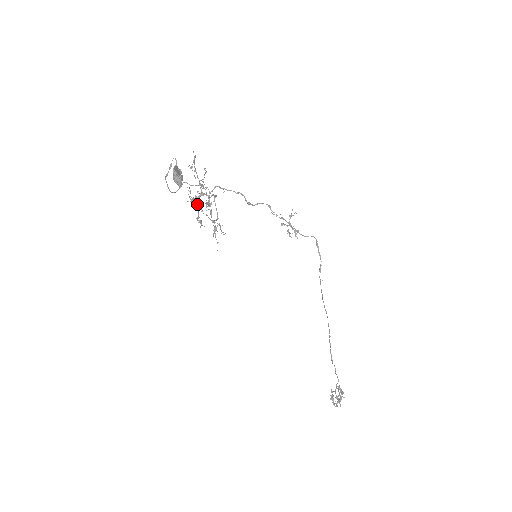
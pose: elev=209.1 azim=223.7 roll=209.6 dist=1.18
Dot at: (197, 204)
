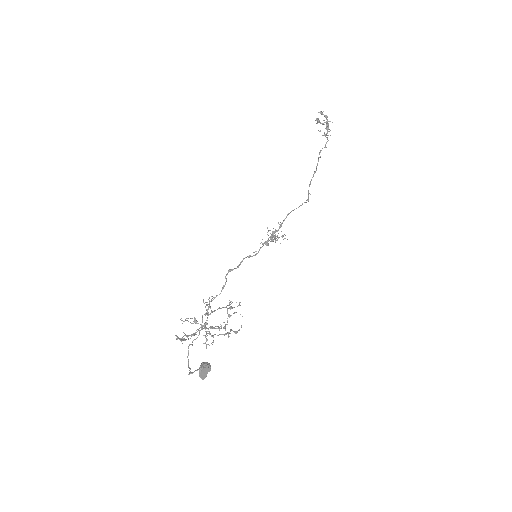
Dot at: (210, 328)
